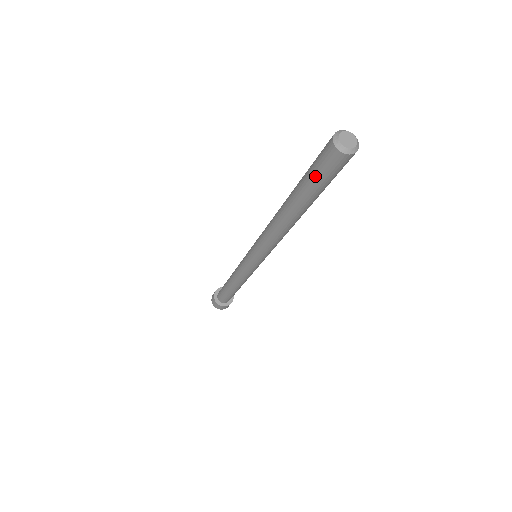
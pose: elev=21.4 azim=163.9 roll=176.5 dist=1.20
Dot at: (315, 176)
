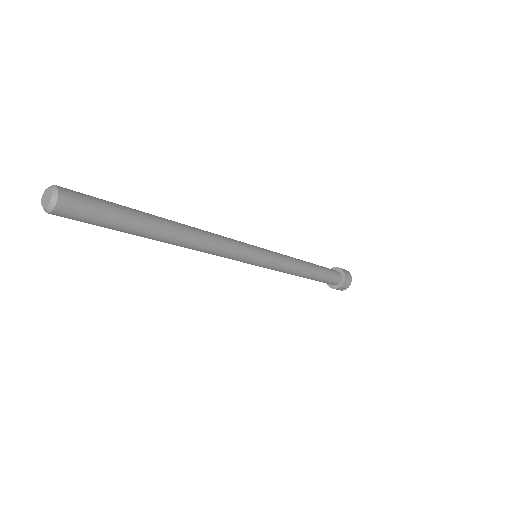
Dot at: occluded
